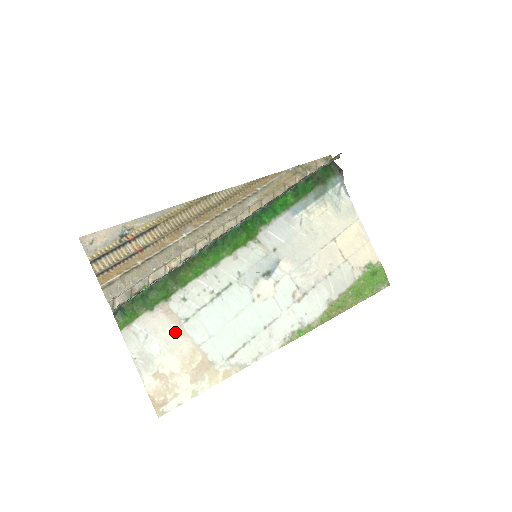
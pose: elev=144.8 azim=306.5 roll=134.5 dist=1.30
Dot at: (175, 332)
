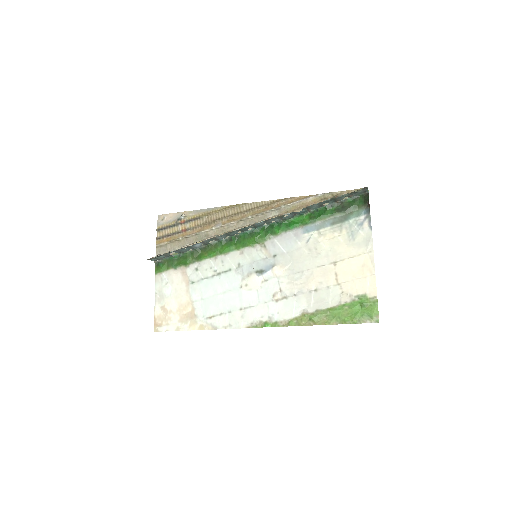
Dot at: (183, 287)
